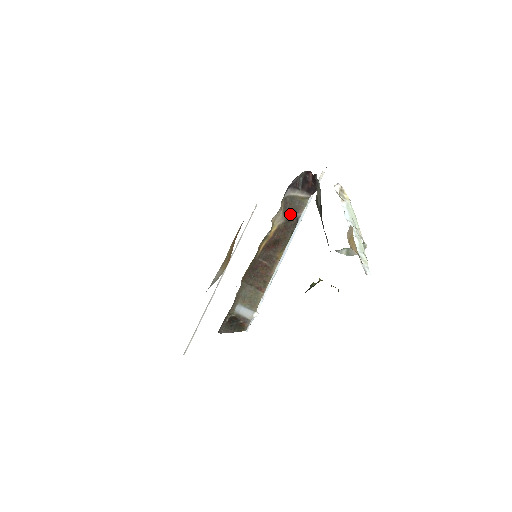
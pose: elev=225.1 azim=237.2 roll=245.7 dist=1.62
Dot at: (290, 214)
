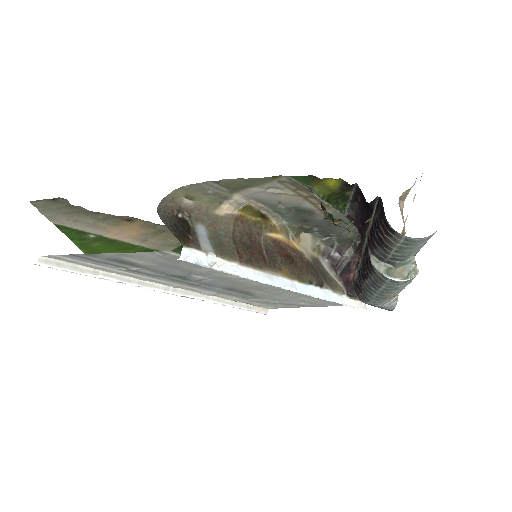
Dot at: (317, 271)
